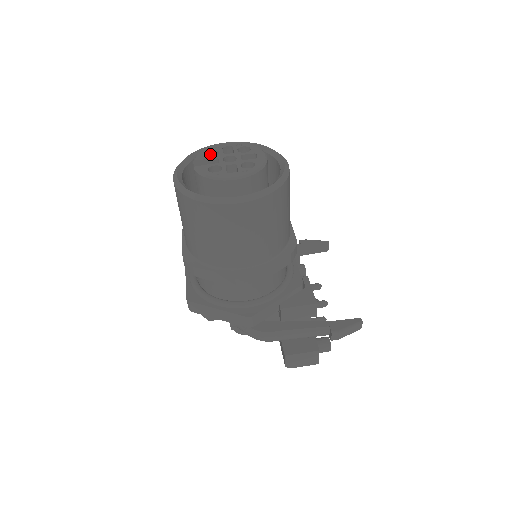
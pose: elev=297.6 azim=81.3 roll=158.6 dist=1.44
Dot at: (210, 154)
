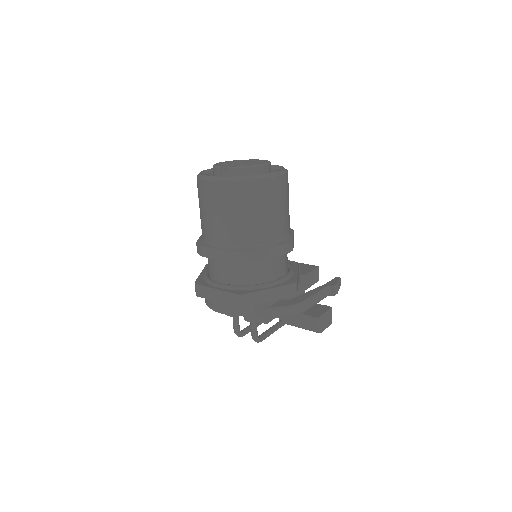
Dot at: occluded
